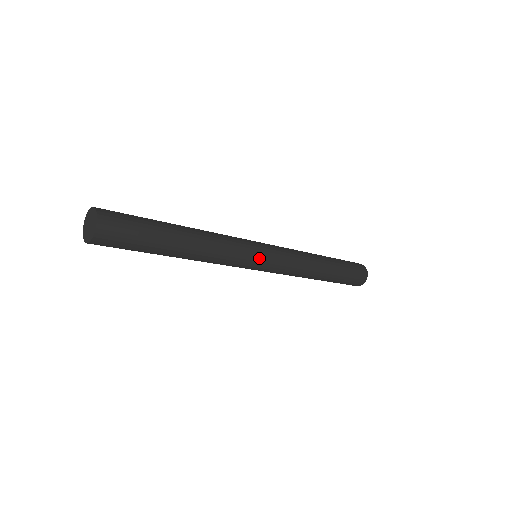
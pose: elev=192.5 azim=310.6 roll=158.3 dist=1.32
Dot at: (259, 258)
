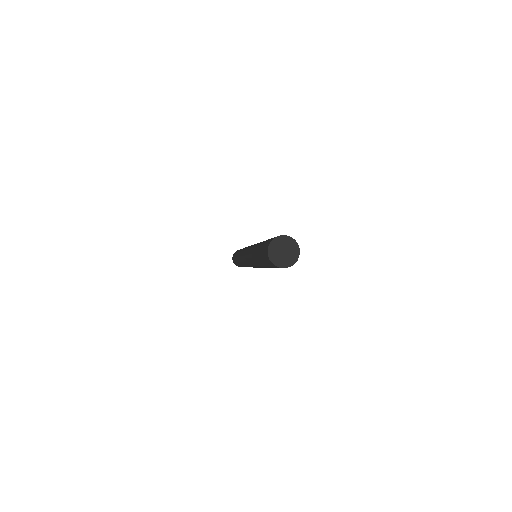
Dot at: occluded
